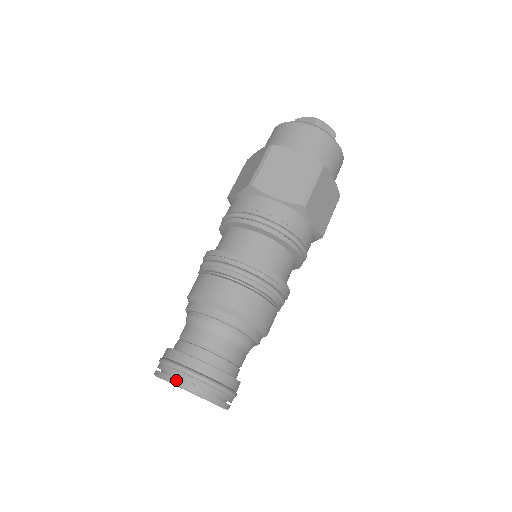
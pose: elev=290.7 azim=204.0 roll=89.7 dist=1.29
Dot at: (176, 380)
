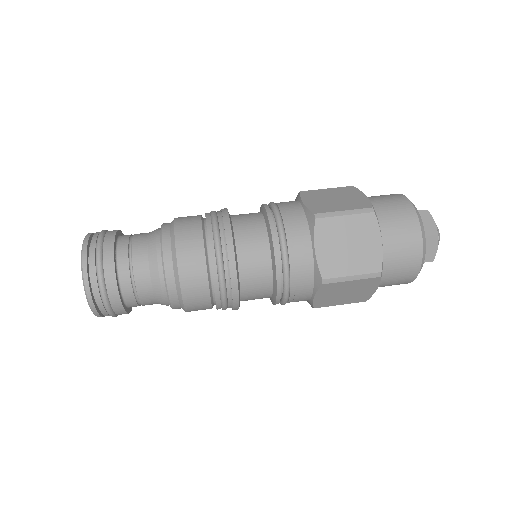
Dot at: (91, 233)
